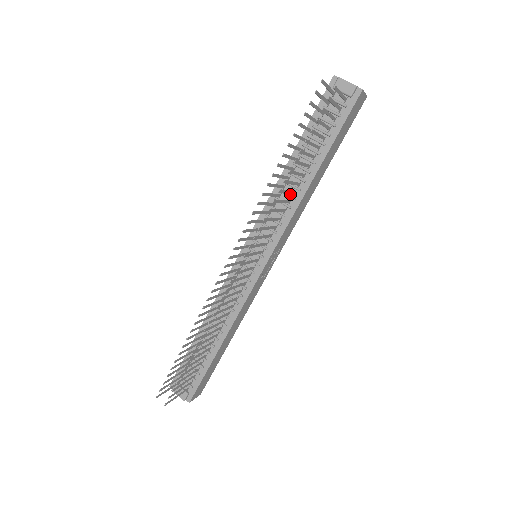
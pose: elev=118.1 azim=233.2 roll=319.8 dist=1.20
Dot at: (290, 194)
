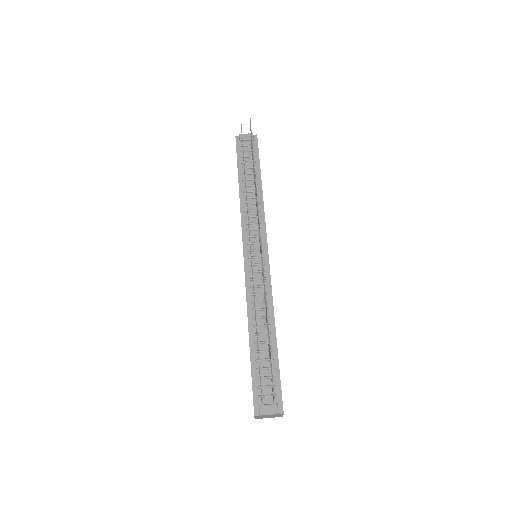
Dot at: (253, 203)
